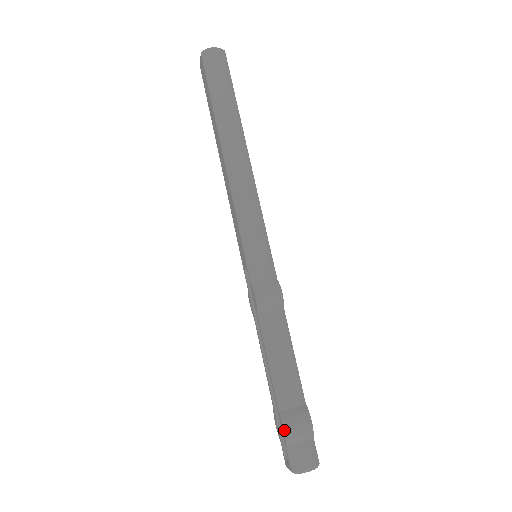
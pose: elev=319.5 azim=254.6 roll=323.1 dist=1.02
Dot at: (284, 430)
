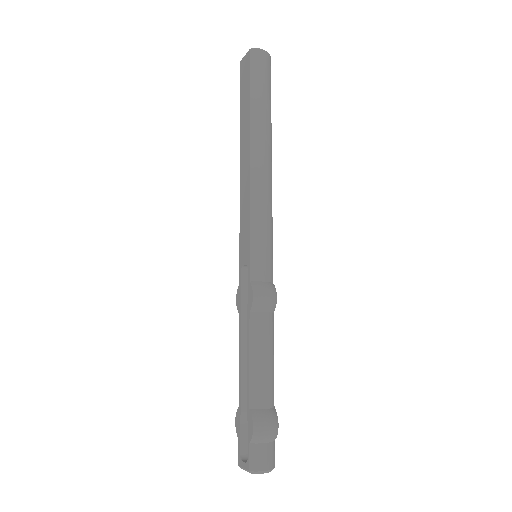
Dot at: (253, 429)
